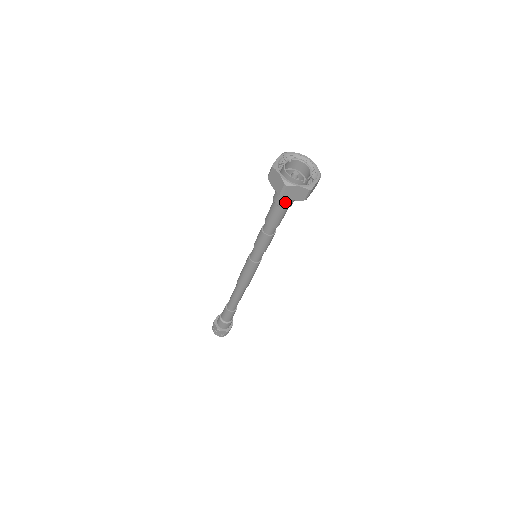
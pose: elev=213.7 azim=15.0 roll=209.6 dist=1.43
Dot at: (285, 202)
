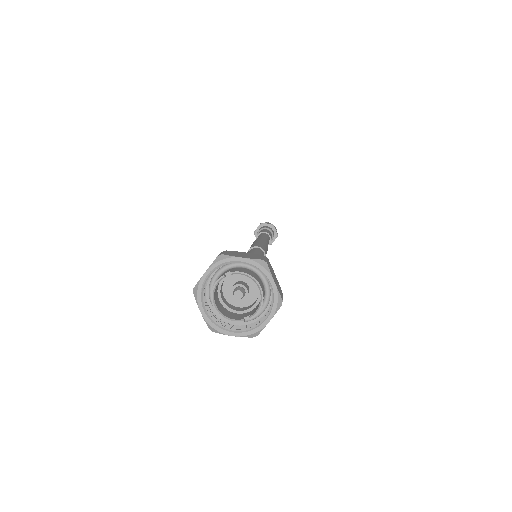
Dot at: occluded
